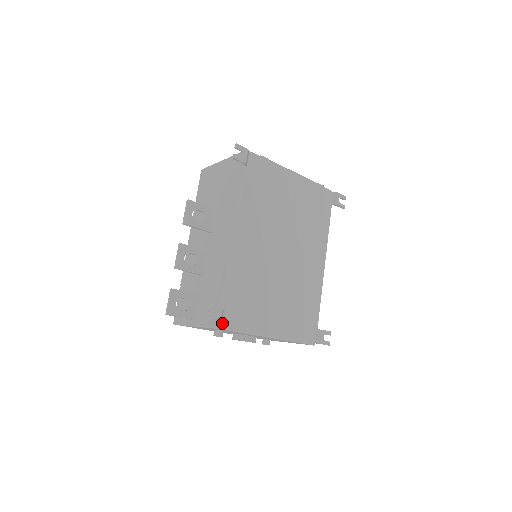
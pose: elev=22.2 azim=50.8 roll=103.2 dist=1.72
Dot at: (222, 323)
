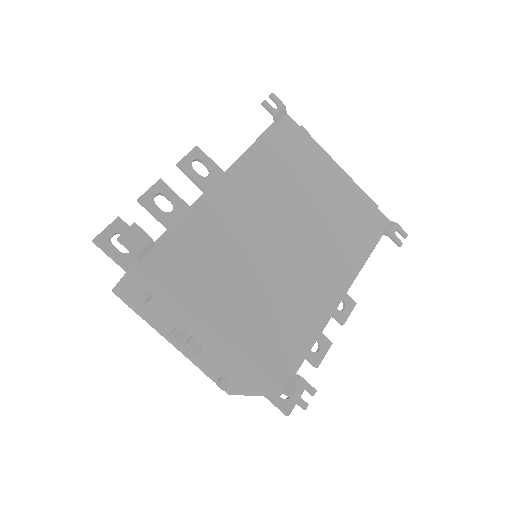
Dot at: (144, 259)
